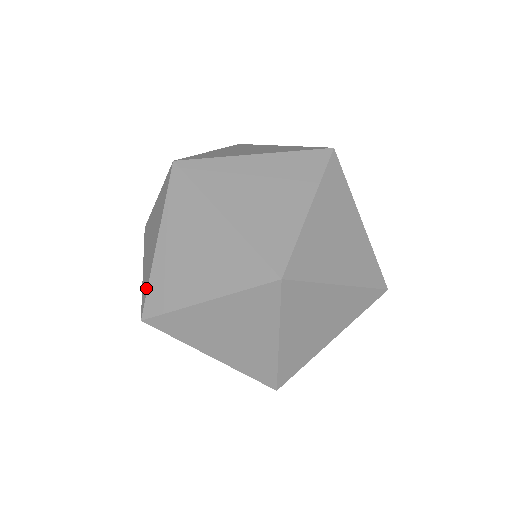
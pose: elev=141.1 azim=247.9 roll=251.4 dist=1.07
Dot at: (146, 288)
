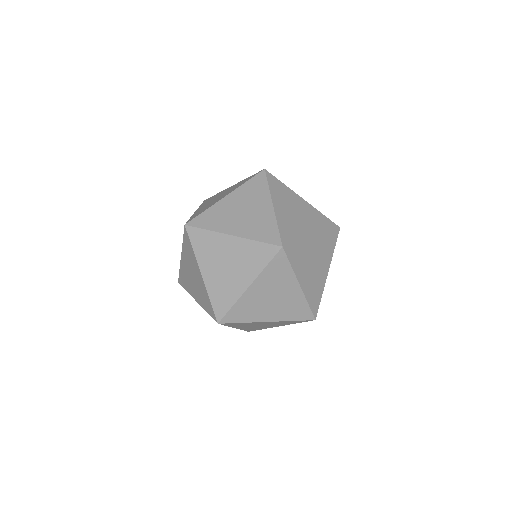
Dot at: occluded
